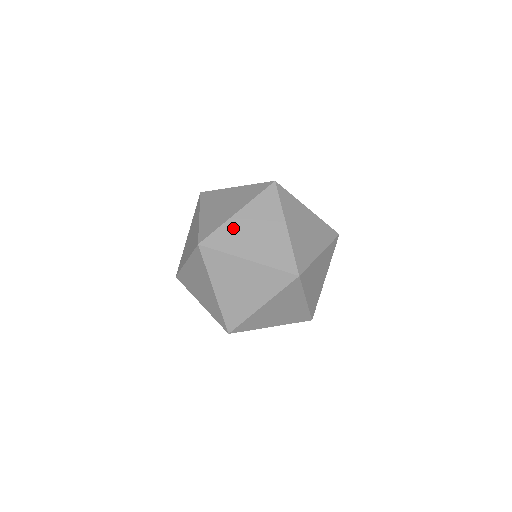
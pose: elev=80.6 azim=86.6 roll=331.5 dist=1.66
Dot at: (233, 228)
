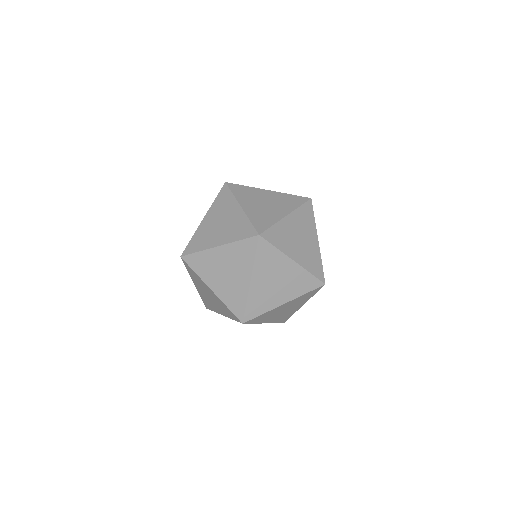
Dot at: (257, 294)
